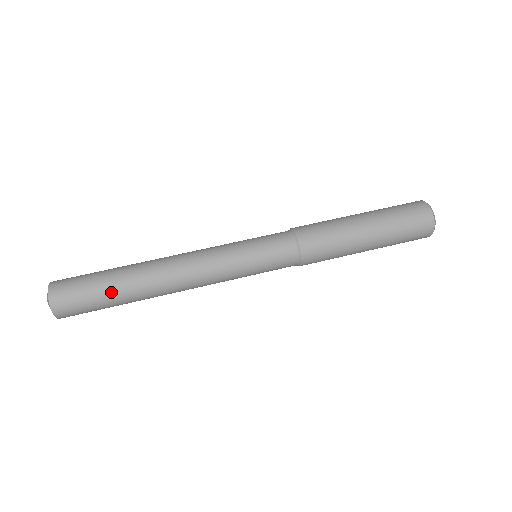
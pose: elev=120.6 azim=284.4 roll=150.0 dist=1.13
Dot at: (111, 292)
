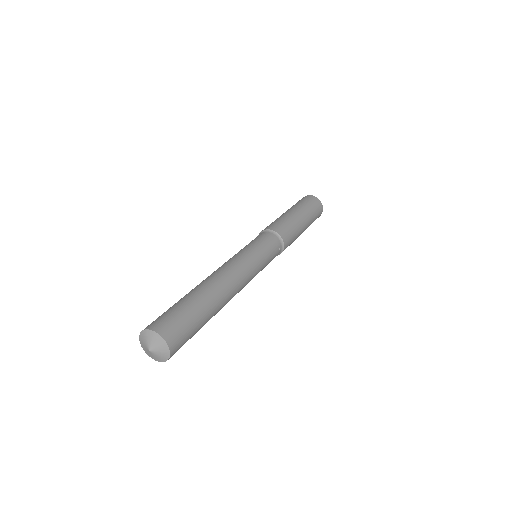
Dot at: (203, 314)
